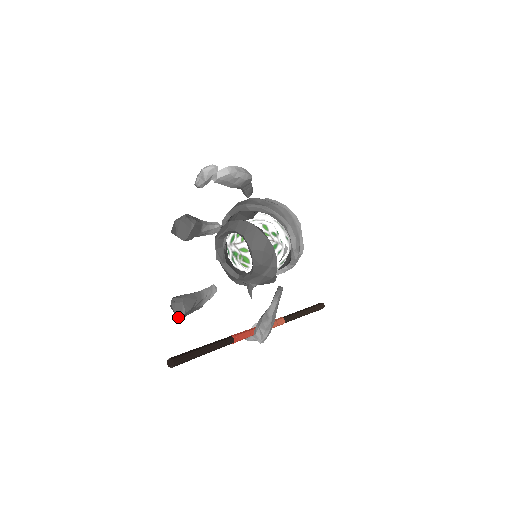
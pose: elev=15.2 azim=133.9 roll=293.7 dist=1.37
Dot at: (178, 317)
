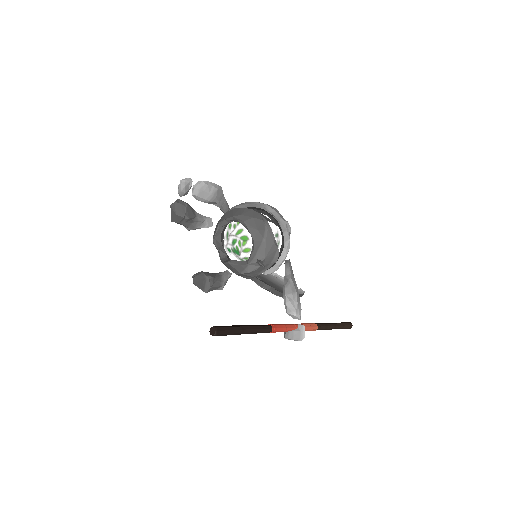
Dot at: (204, 287)
